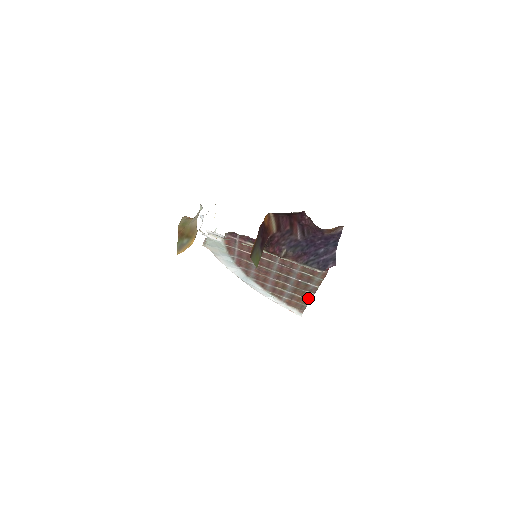
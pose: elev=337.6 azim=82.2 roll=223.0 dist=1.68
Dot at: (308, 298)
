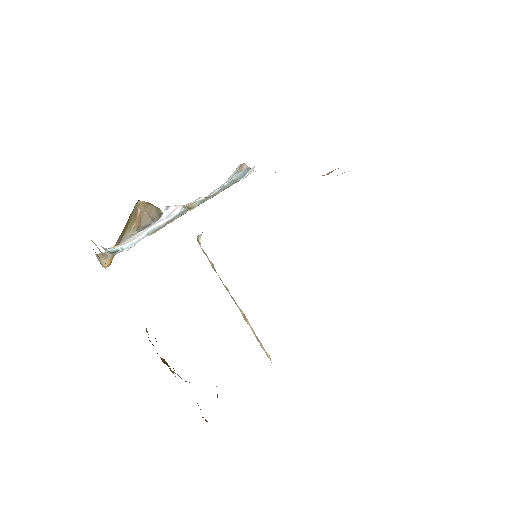
Dot at: occluded
